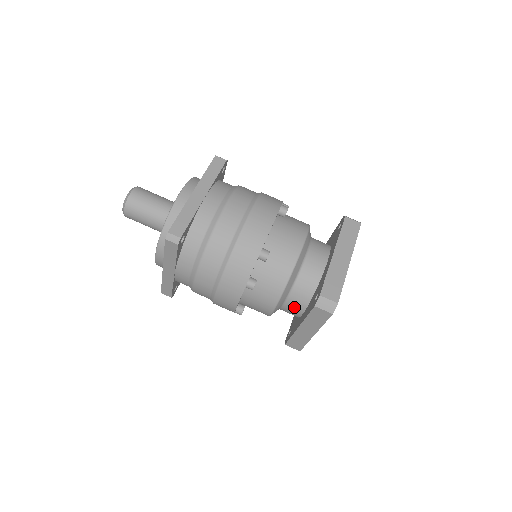
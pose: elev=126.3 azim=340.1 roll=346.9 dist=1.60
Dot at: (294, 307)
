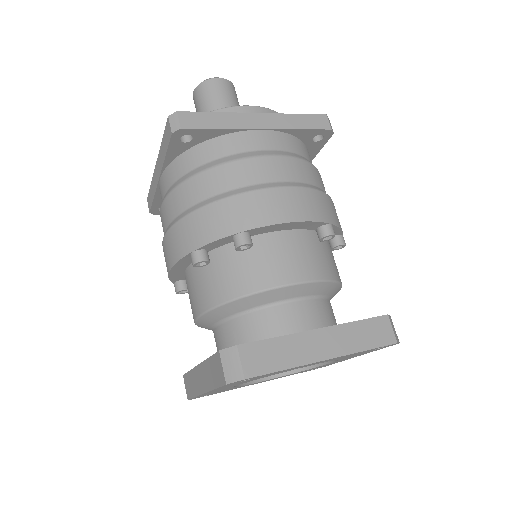
Dot at: (221, 341)
